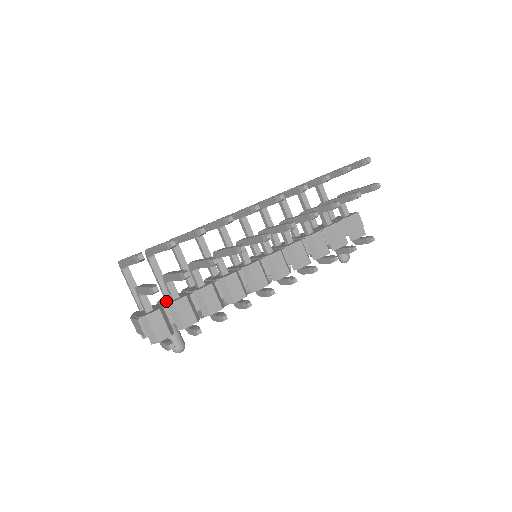
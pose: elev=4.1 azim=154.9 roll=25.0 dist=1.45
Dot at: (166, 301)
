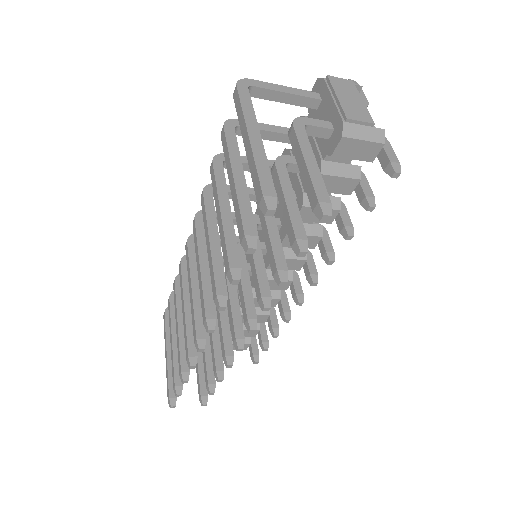
Dot at: occluded
